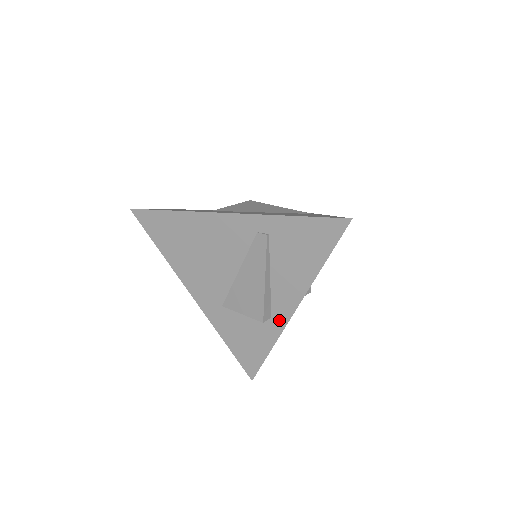
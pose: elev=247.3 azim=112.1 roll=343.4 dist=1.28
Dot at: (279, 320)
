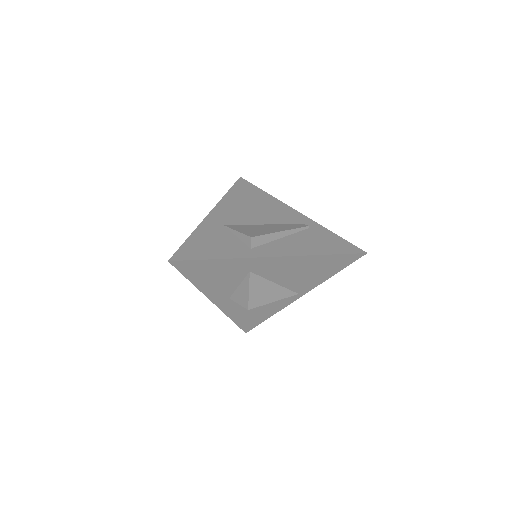
Dot at: (255, 253)
